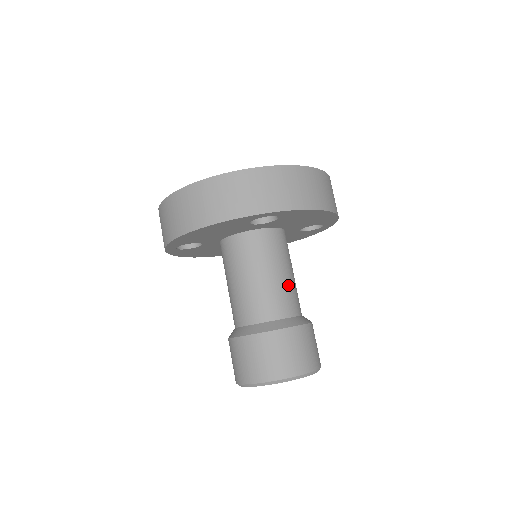
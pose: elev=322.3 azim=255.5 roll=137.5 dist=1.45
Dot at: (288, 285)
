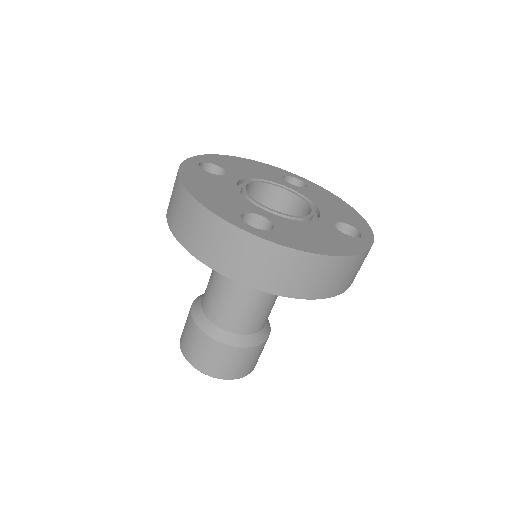
Dot at: (254, 310)
